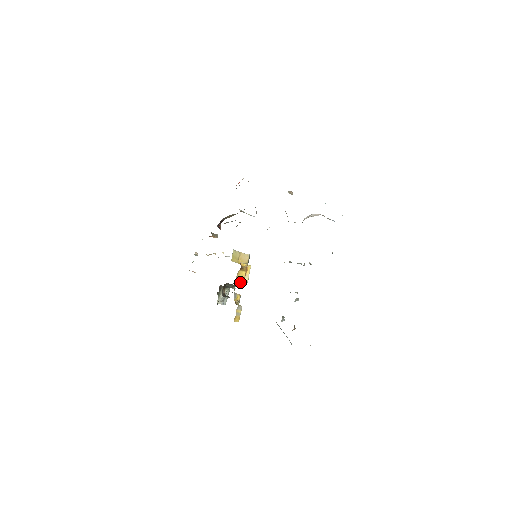
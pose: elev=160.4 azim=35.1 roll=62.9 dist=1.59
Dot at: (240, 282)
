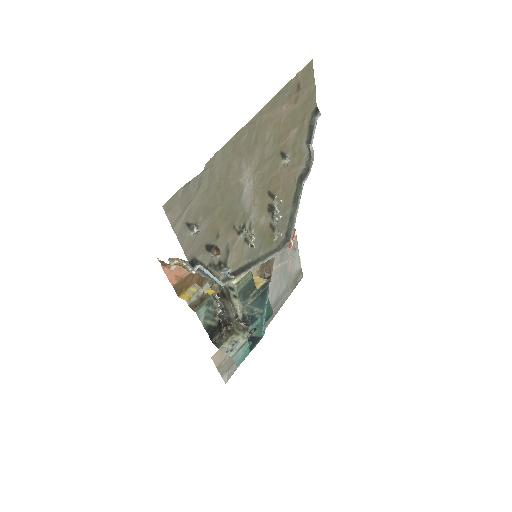
Dot at: (237, 297)
